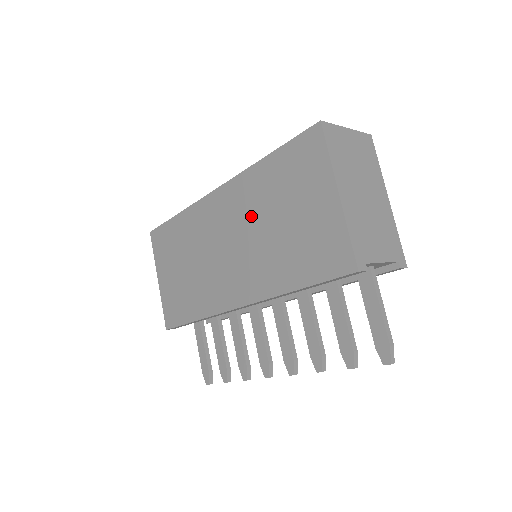
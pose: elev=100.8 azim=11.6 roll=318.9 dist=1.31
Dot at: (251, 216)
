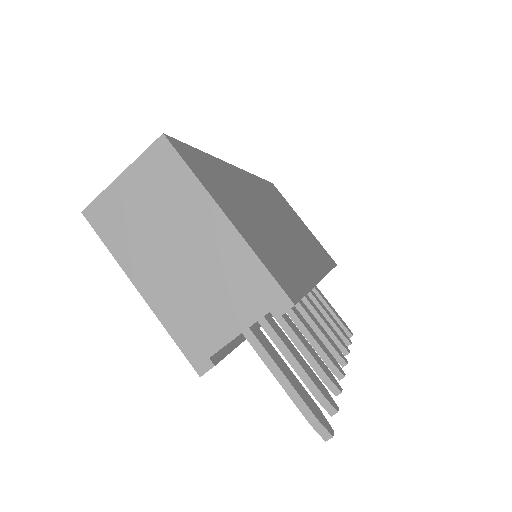
Dot at: occluded
